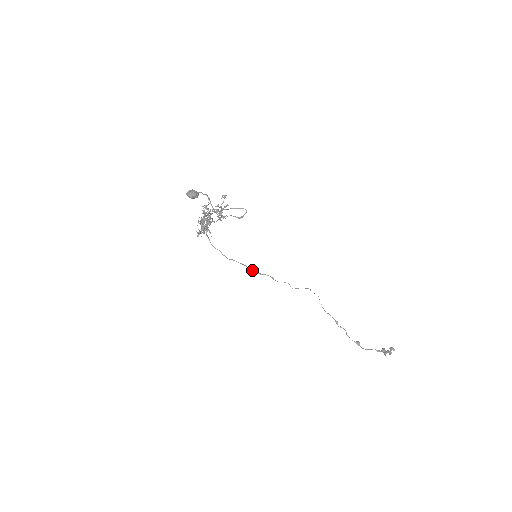
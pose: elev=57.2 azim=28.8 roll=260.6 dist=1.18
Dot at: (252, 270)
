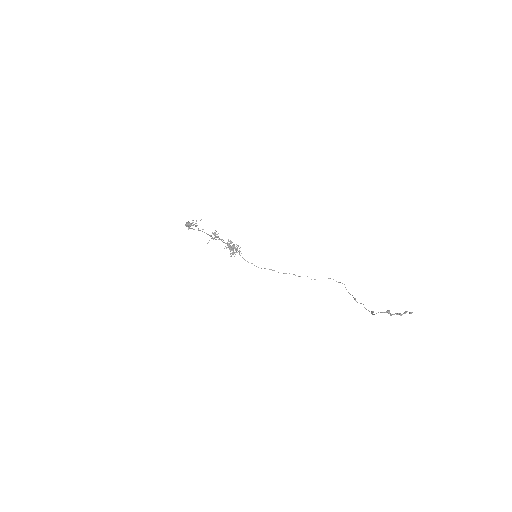
Dot at: occluded
